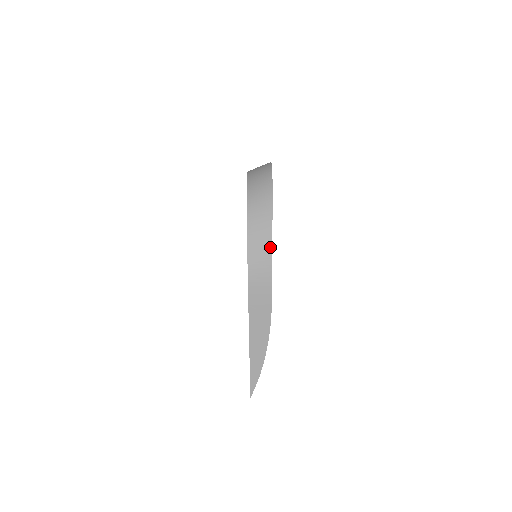
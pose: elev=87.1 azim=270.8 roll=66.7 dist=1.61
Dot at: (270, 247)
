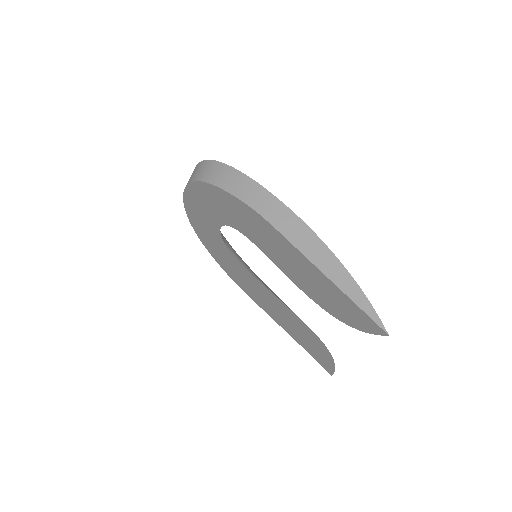
Dot at: (250, 180)
